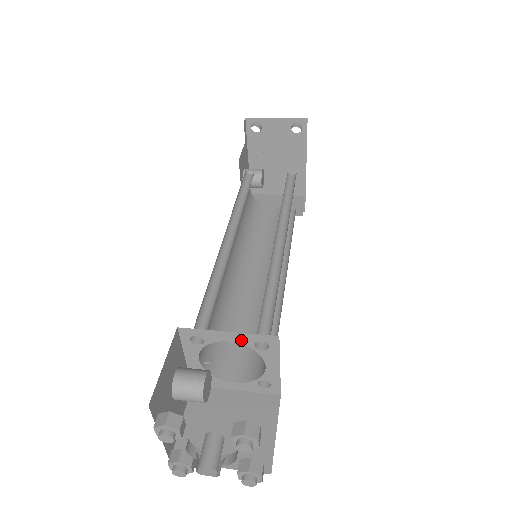
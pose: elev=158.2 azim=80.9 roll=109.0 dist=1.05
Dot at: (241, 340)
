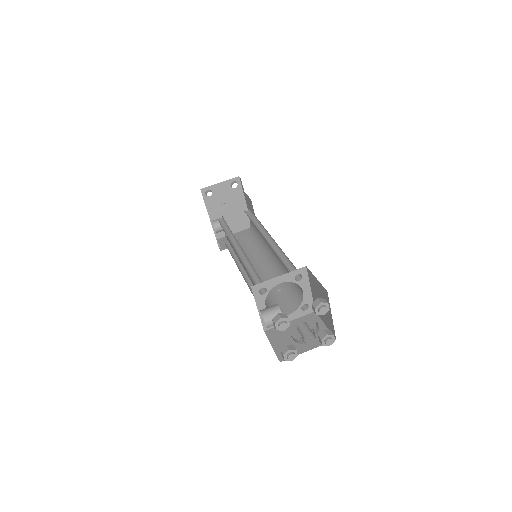
Dot at: (287, 279)
